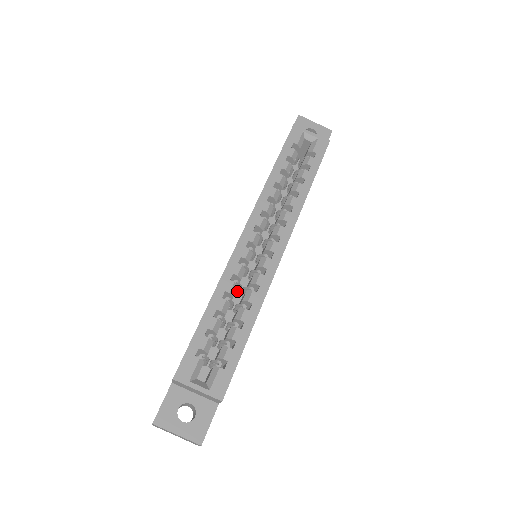
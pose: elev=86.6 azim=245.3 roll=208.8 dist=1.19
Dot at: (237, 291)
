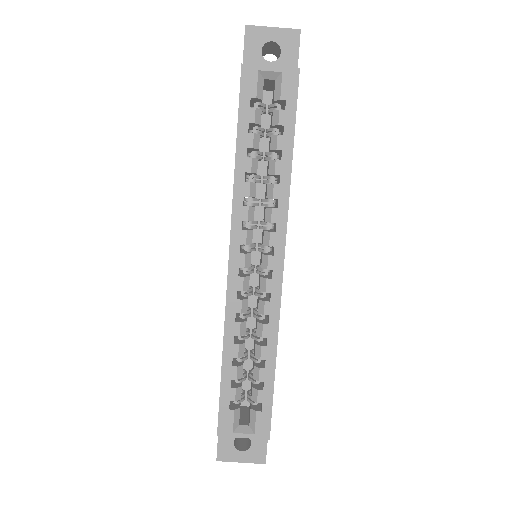
Dot at: (248, 313)
